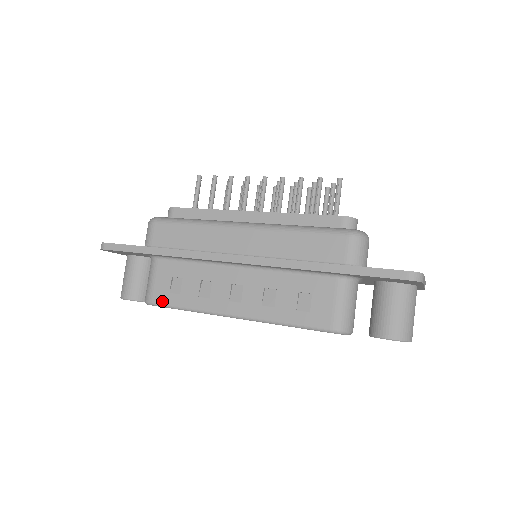
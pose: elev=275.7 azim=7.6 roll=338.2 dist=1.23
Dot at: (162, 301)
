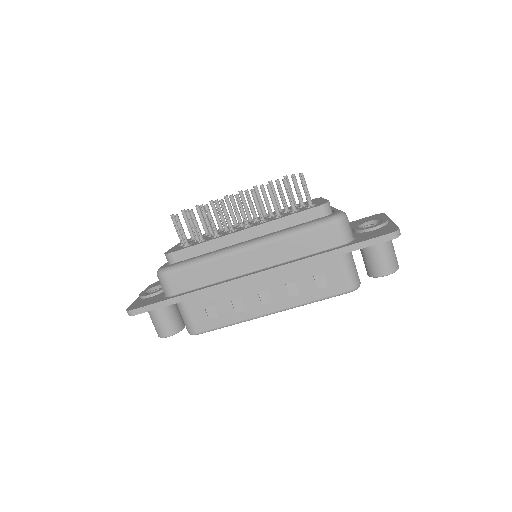
Dot at: (206, 329)
